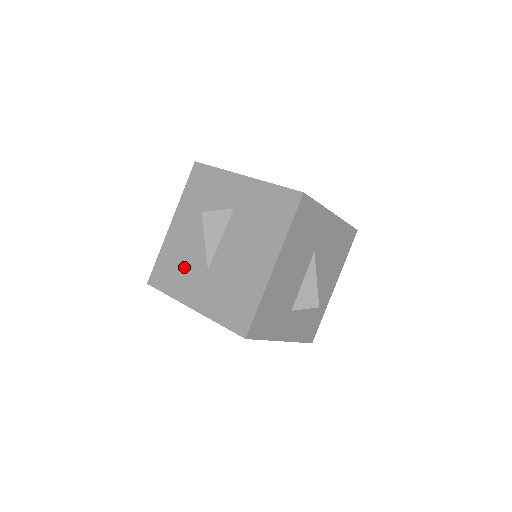
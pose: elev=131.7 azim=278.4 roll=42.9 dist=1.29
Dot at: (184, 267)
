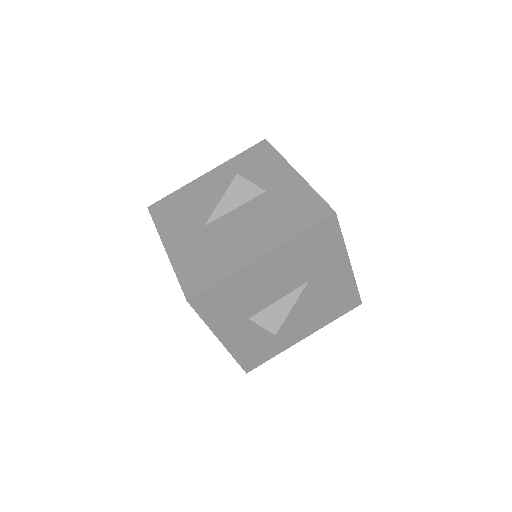
Dot at: (187, 212)
